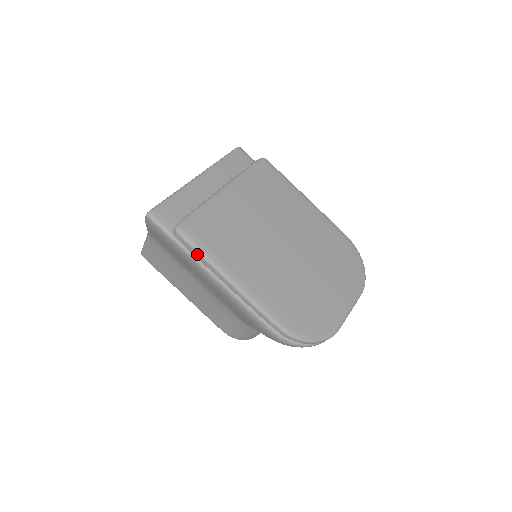
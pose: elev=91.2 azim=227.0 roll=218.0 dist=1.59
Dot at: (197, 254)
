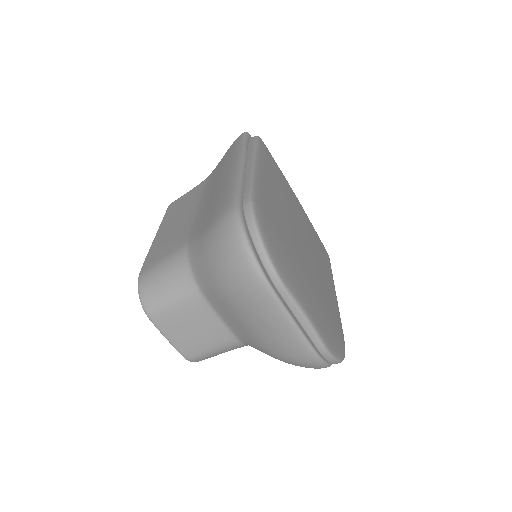
Dot at: (252, 146)
